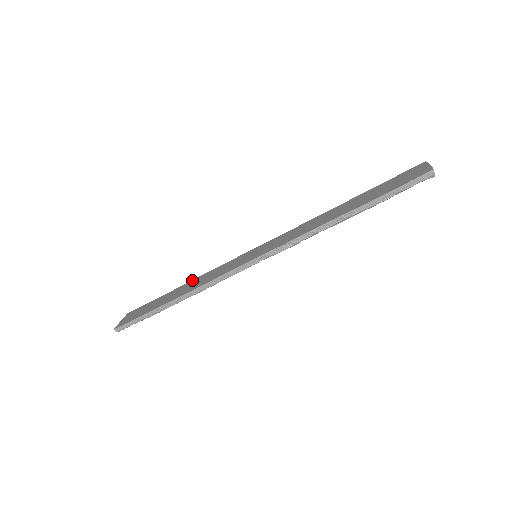
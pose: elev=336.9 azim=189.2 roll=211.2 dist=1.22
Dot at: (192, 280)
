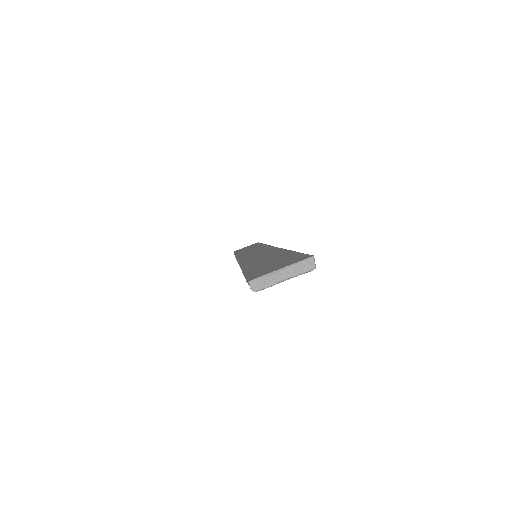
Dot at: (262, 244)
